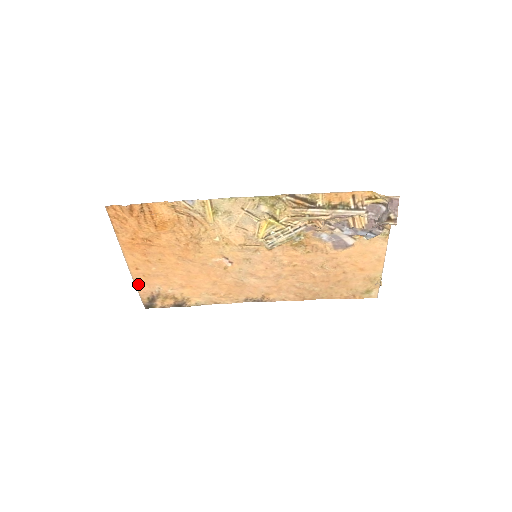
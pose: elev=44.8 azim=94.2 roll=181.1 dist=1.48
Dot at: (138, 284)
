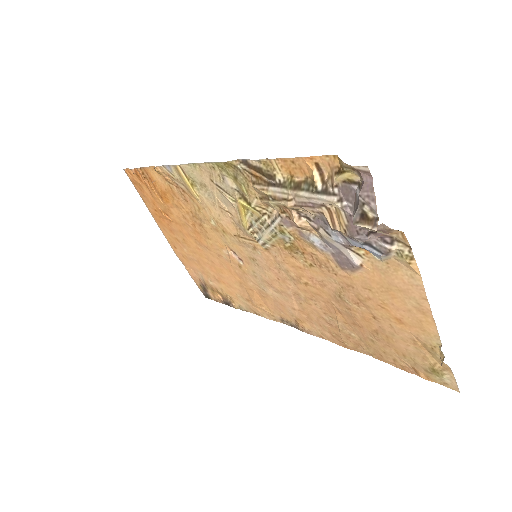
Dot at: (186, 266)
